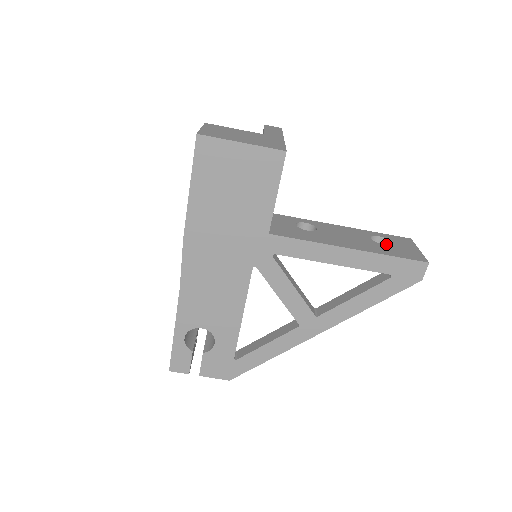
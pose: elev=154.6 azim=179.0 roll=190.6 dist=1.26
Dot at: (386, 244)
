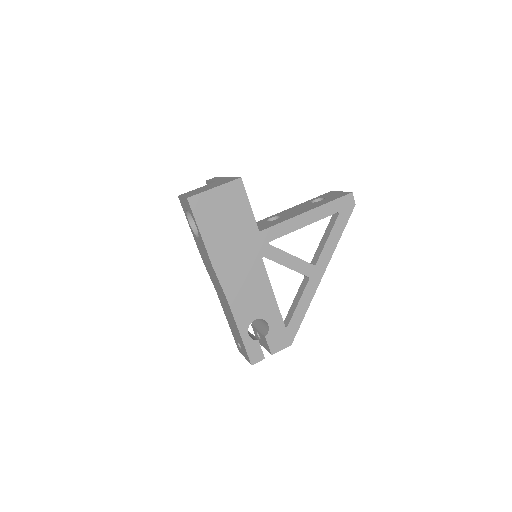
Dot at: occluded
